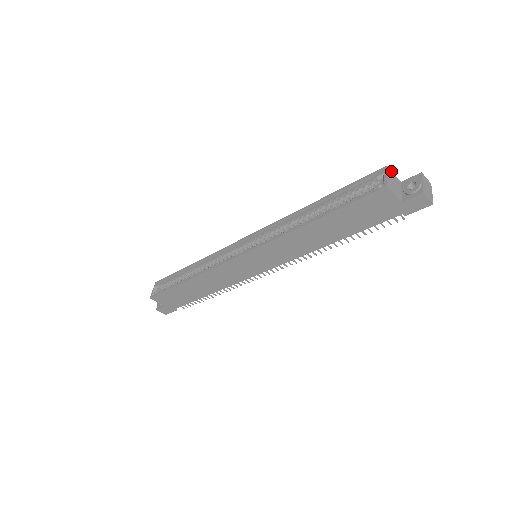
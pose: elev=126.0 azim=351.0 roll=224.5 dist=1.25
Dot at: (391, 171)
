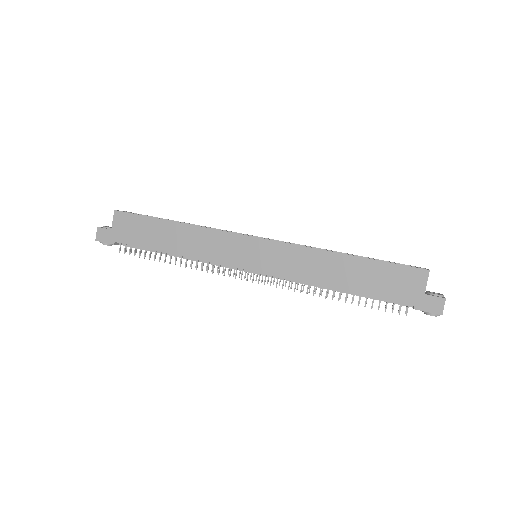
Dot at: occluded
